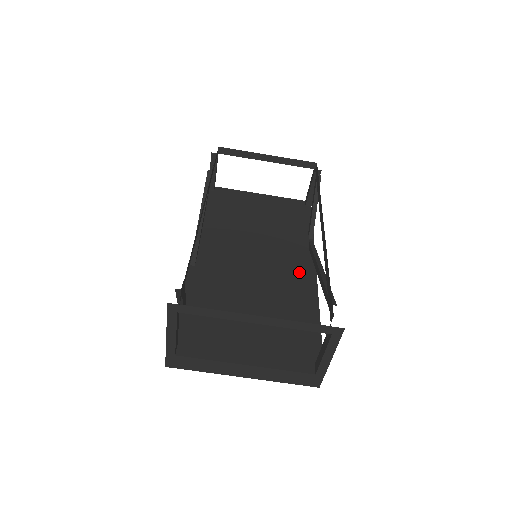
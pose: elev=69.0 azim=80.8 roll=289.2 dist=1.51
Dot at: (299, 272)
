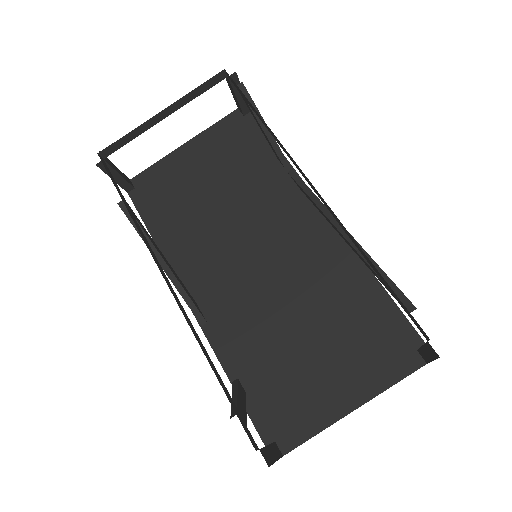
Dot at: (313, 233)
